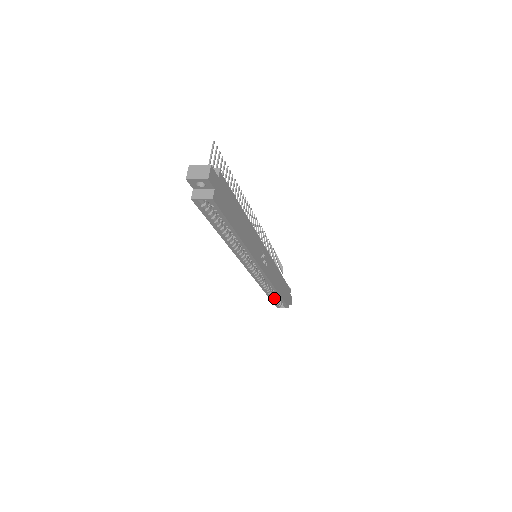
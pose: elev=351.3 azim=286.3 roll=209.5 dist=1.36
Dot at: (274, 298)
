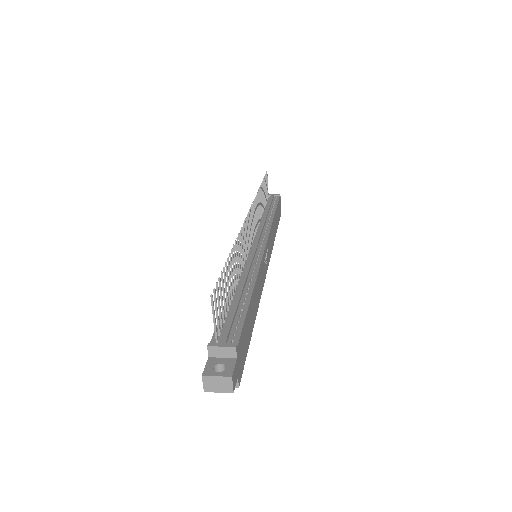
Dot at: occluded
